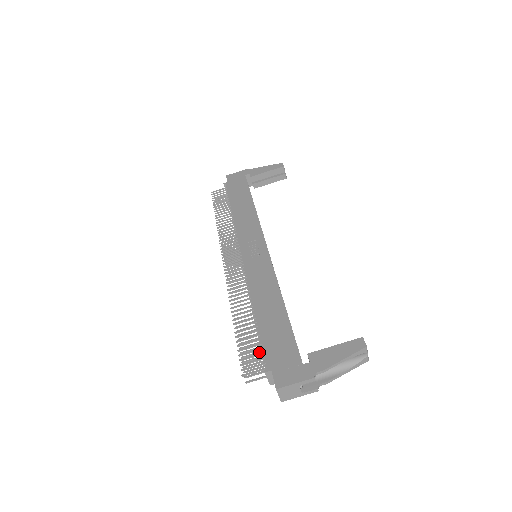
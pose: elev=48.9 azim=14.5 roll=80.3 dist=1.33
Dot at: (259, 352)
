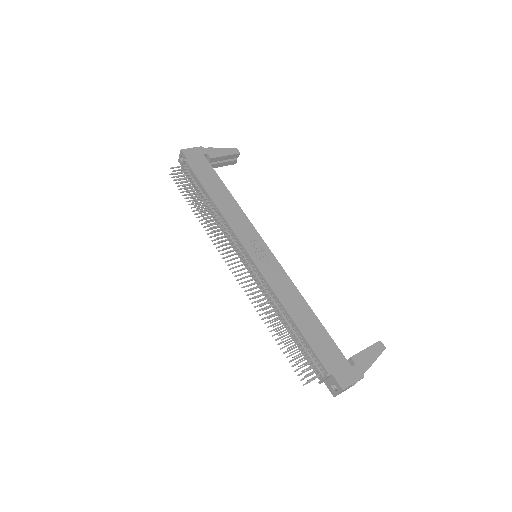
Dot at: (302, 355)
